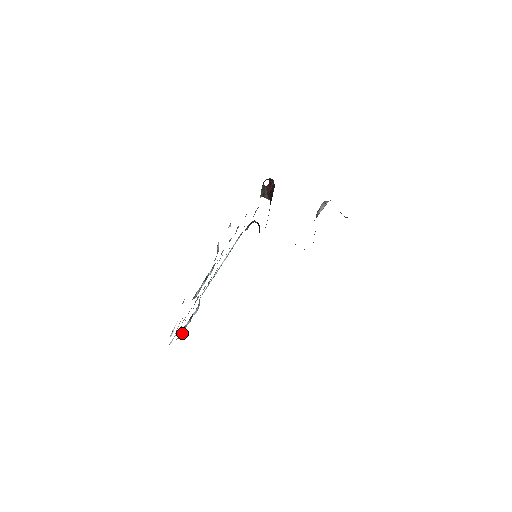
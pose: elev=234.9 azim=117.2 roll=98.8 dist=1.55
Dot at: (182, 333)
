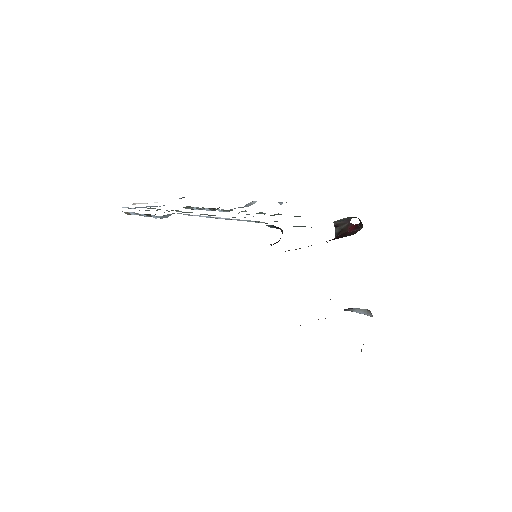
Dot at: (132, 214)
